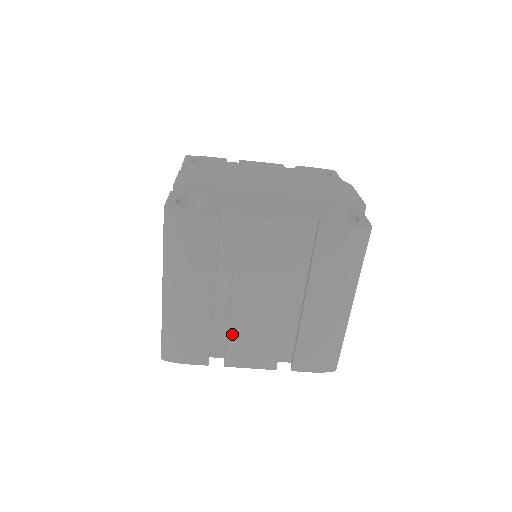
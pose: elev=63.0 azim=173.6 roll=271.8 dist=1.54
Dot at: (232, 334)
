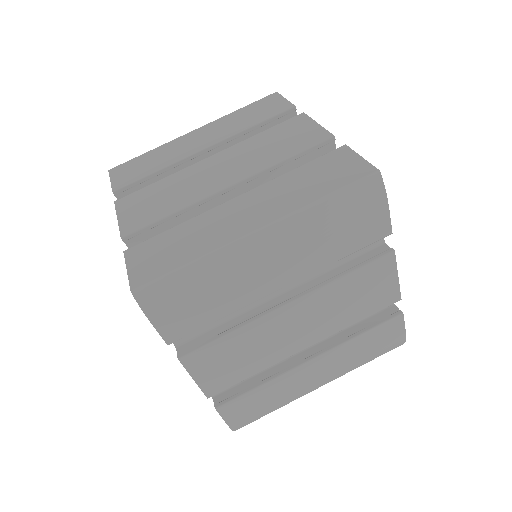
Dot at: (236, 335)
